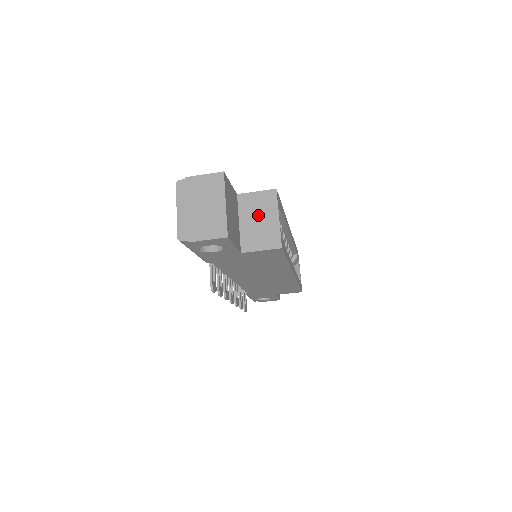
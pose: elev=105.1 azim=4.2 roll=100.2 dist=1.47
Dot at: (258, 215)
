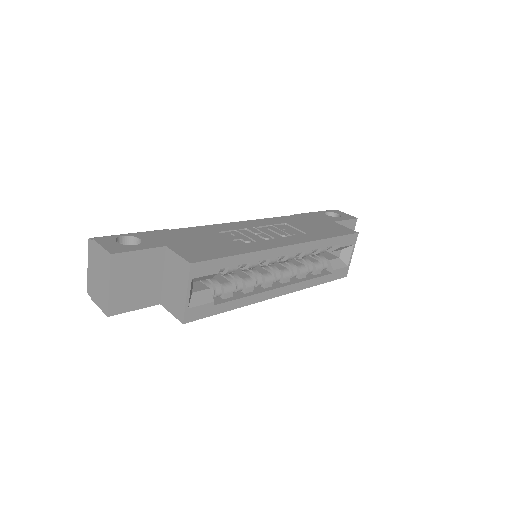
Dot at: (175, 279)
